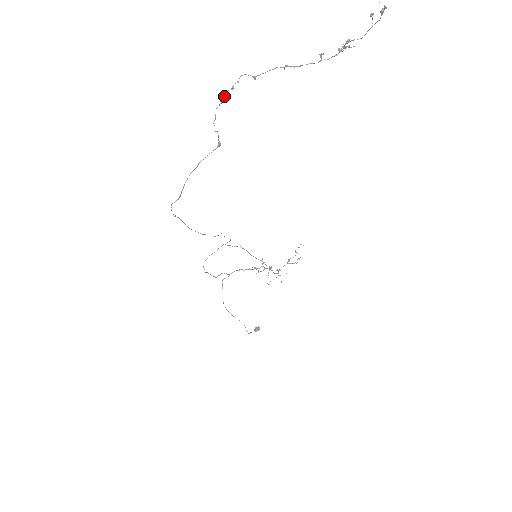
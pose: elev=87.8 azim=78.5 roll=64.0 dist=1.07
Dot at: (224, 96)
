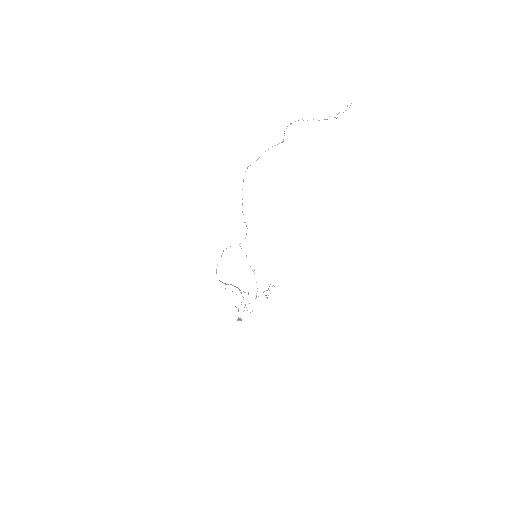
Dot at: occluded
